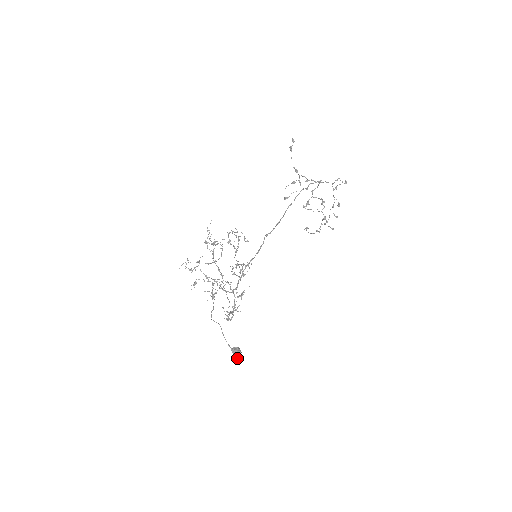
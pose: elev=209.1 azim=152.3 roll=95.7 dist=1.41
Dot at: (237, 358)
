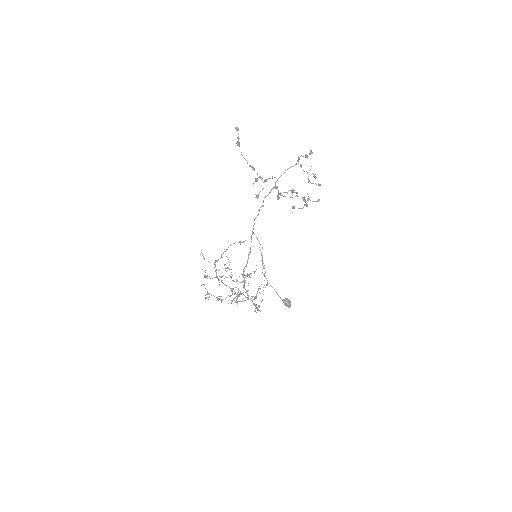
Dot at: occluded
